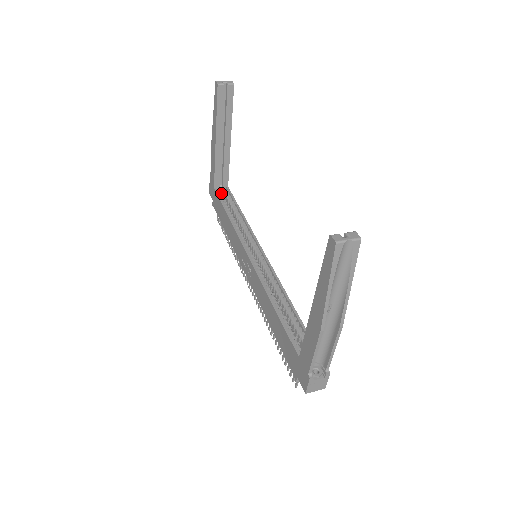
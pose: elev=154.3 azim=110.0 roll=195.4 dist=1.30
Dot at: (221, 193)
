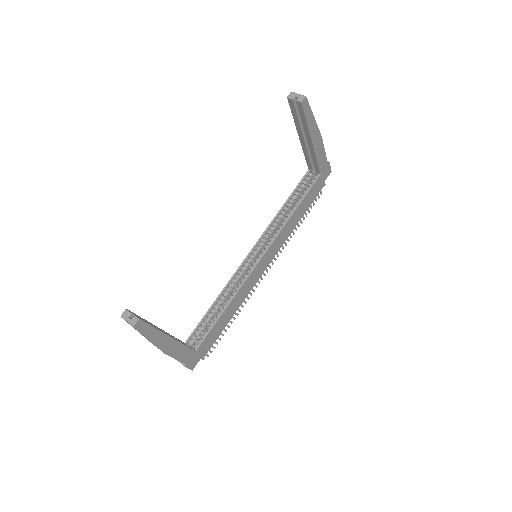
Dot at: occluded
